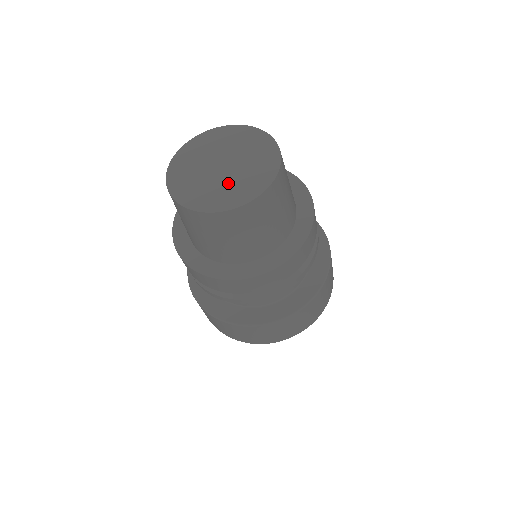
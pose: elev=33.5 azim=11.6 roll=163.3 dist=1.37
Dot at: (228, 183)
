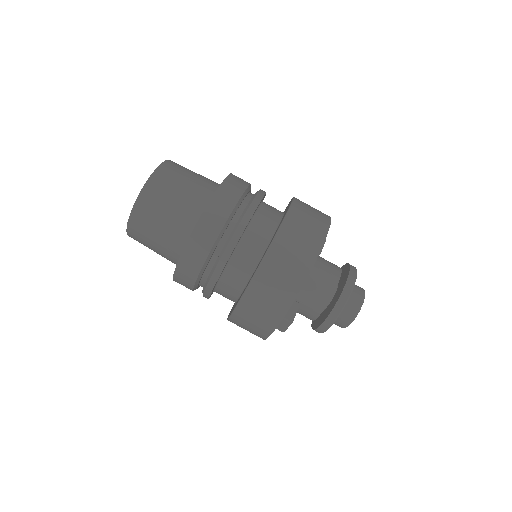
Dot at: occluded
